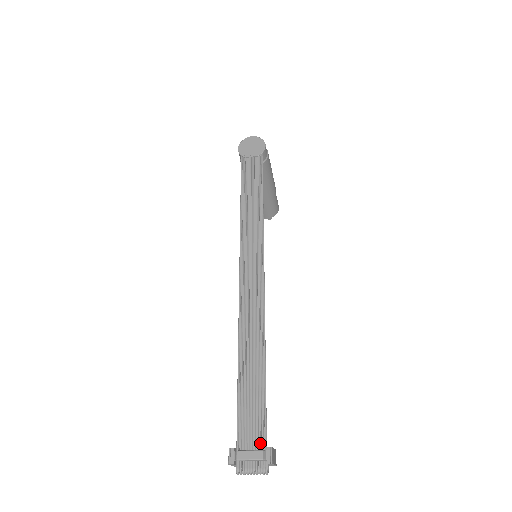
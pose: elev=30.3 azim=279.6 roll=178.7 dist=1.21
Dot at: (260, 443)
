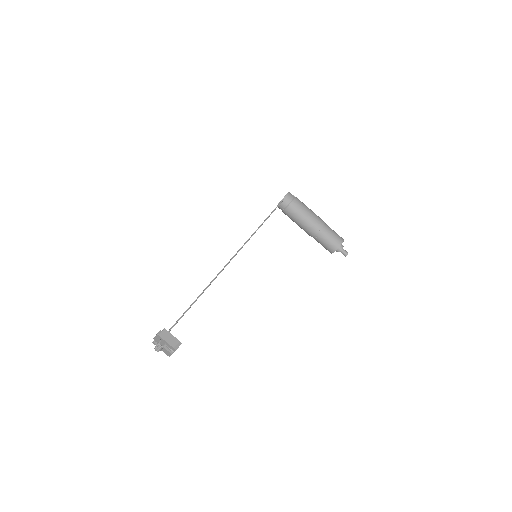
Dot at: occluded
